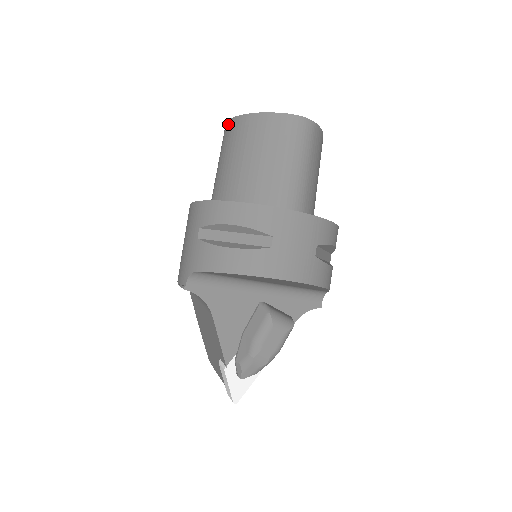
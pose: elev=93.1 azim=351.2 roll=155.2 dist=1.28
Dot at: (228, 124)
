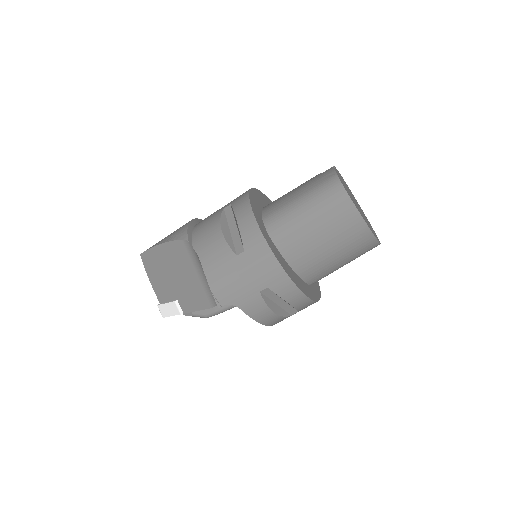
Dot at: (347, 203)
